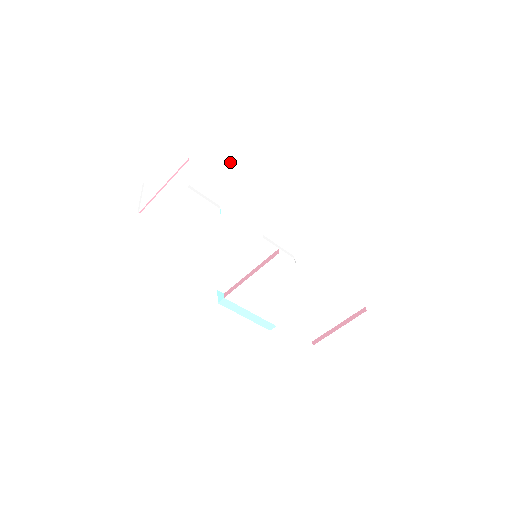
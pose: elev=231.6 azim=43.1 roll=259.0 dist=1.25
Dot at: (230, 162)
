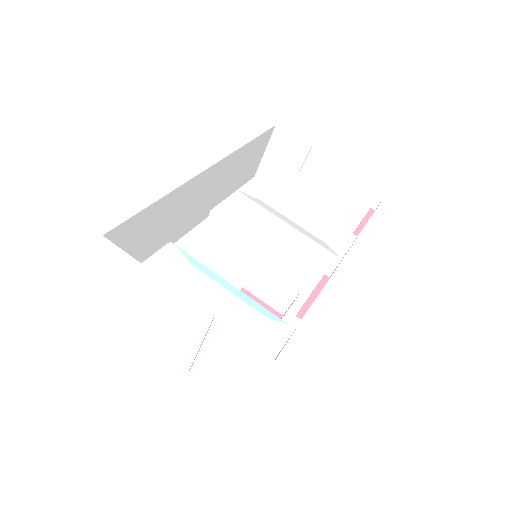
Dot at: (159, 215)
